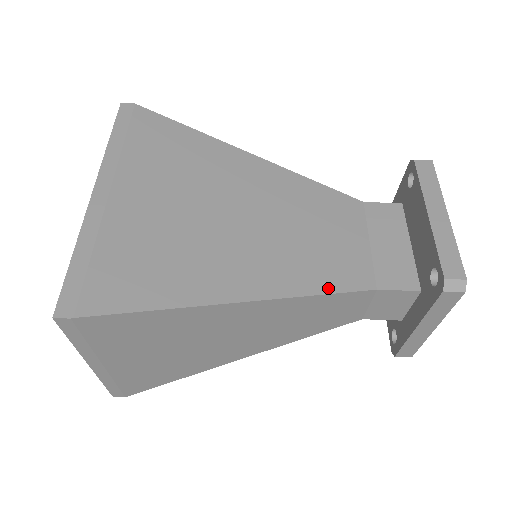
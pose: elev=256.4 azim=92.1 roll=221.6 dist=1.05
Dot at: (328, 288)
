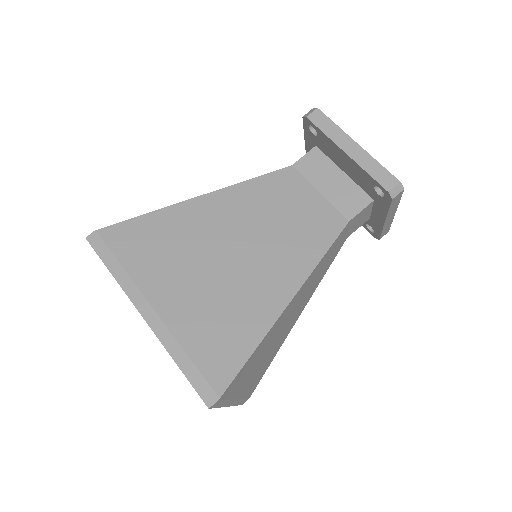
Dot at: (324, 247)
